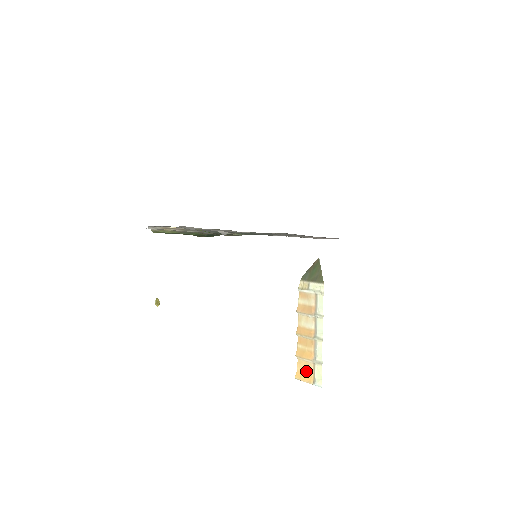
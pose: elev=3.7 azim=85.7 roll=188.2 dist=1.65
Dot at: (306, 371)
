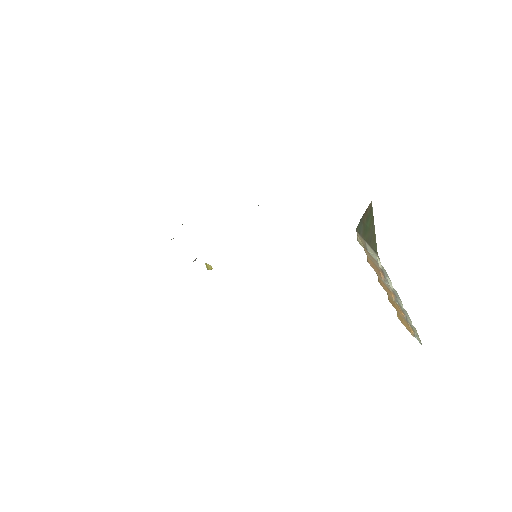
Dot at: (404, 320)
